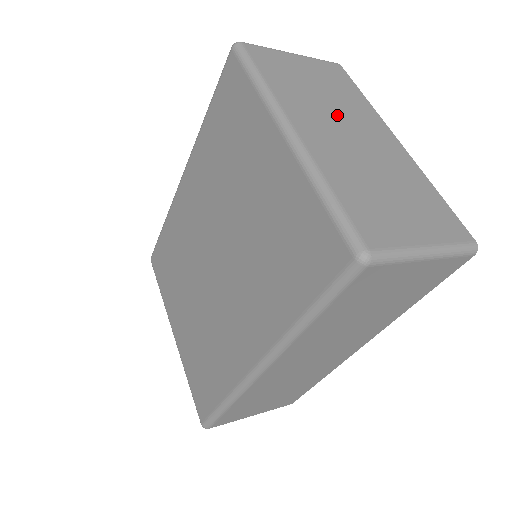
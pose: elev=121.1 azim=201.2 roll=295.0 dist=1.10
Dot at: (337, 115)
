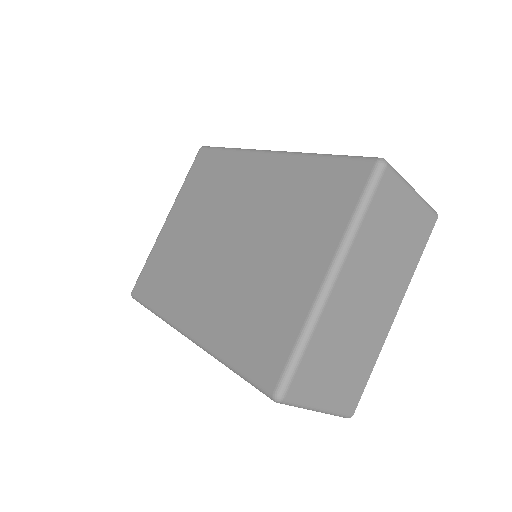
Dot at: (379, 275)
